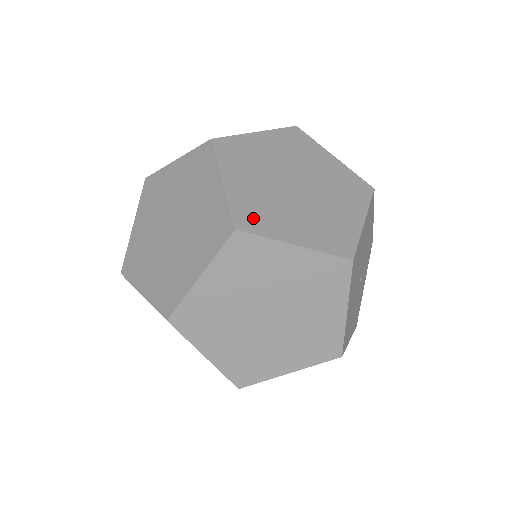
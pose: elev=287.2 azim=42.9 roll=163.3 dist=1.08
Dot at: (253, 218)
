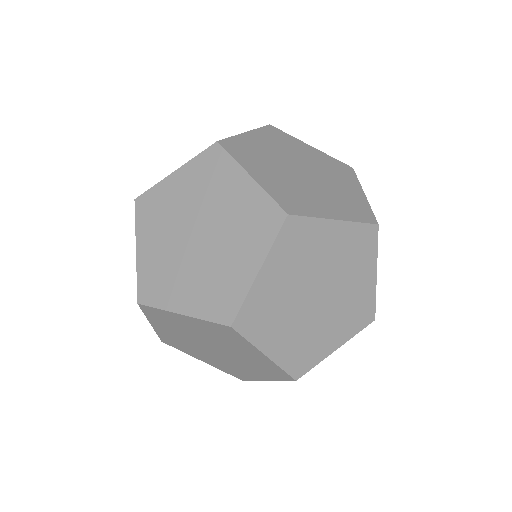
Dot at: (254, 320)
